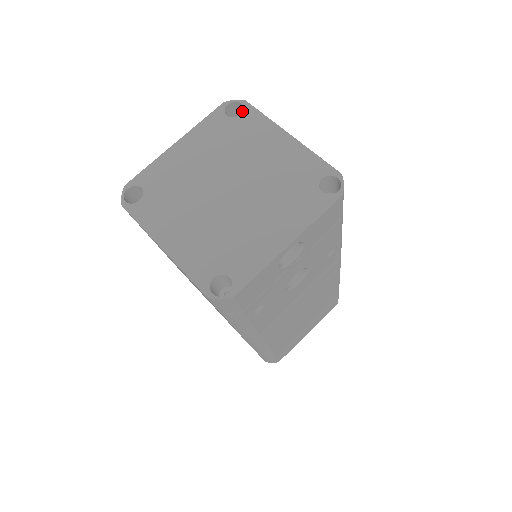
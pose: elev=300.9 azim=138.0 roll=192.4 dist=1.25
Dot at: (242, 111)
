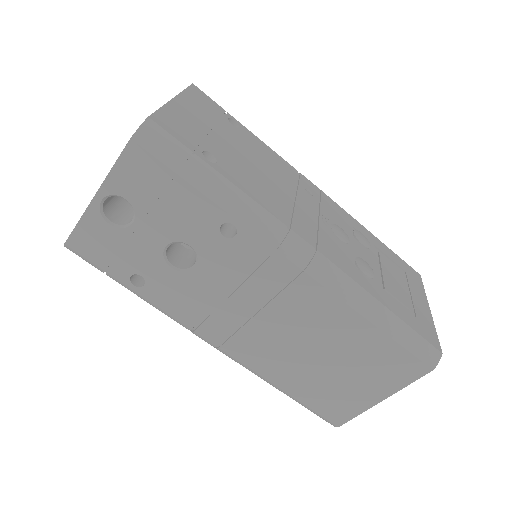
Dot at: occluded
